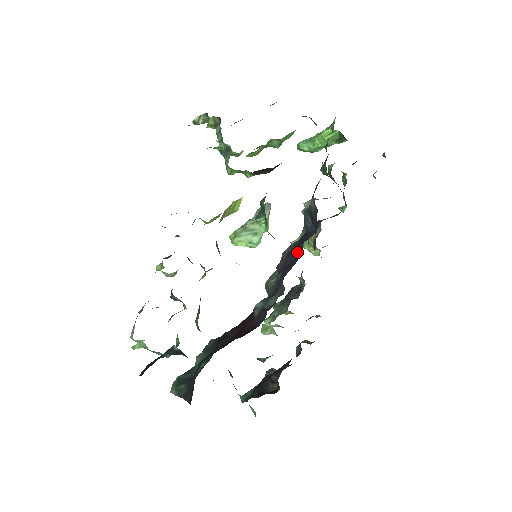
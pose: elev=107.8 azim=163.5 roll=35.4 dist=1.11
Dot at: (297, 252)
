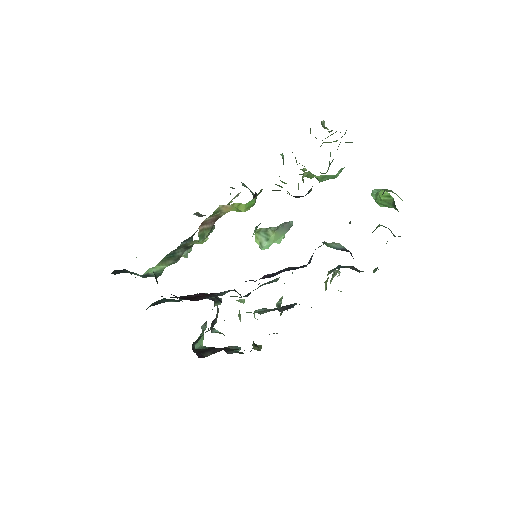
Dot at: (277, 274)
